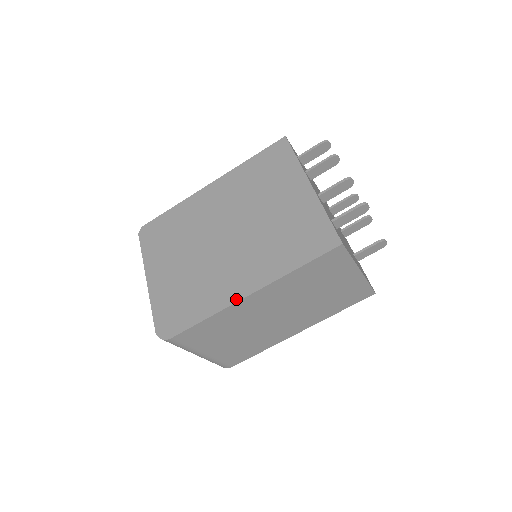
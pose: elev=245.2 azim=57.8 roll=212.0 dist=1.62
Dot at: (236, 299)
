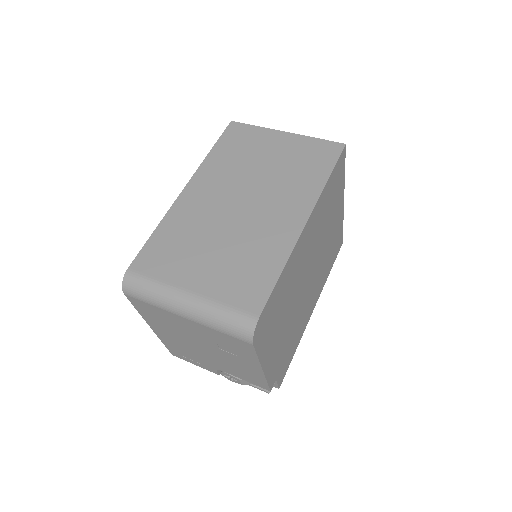
Dot at: (176, 202)
